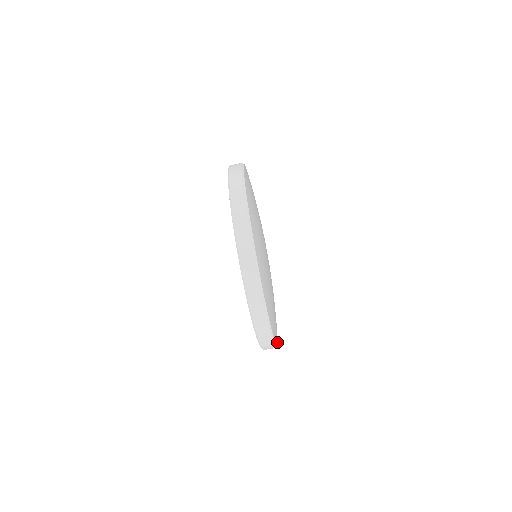
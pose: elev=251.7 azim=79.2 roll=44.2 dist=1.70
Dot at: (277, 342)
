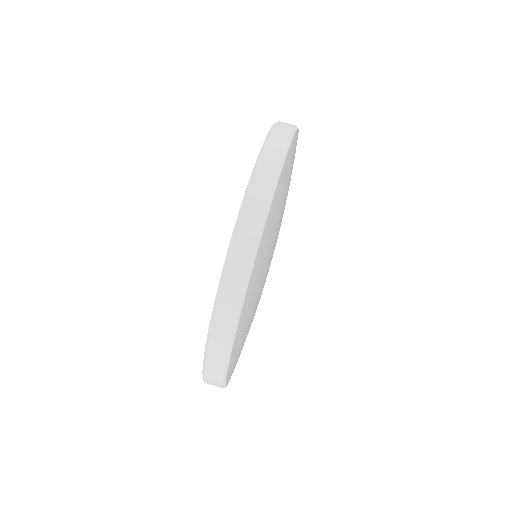
Dot at: (254, 263)
